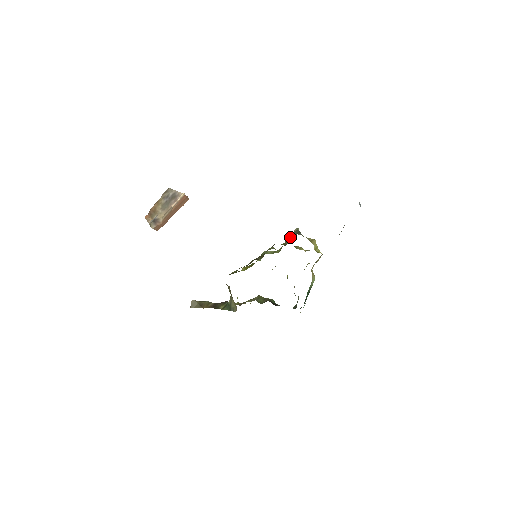
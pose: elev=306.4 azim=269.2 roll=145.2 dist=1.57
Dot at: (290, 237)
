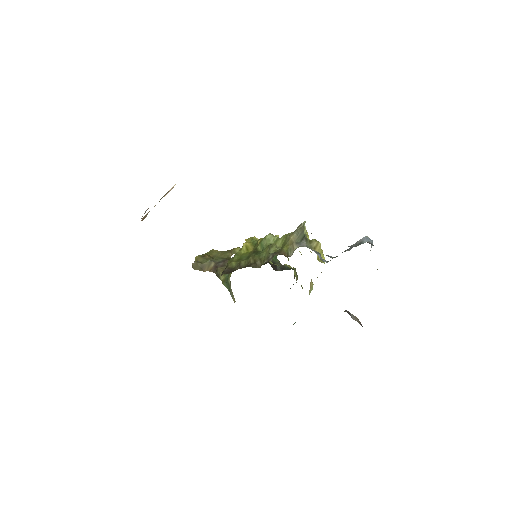
Dot at: (293, 243)
